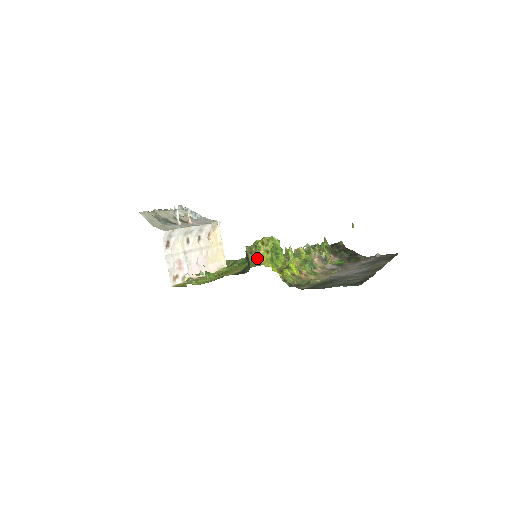
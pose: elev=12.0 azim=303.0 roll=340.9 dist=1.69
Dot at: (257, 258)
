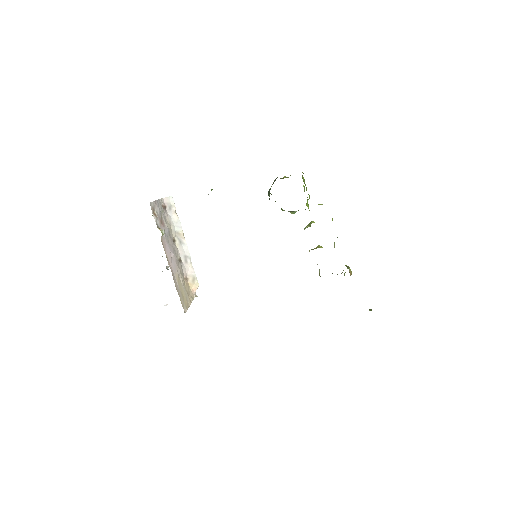
Dot at: occluded
